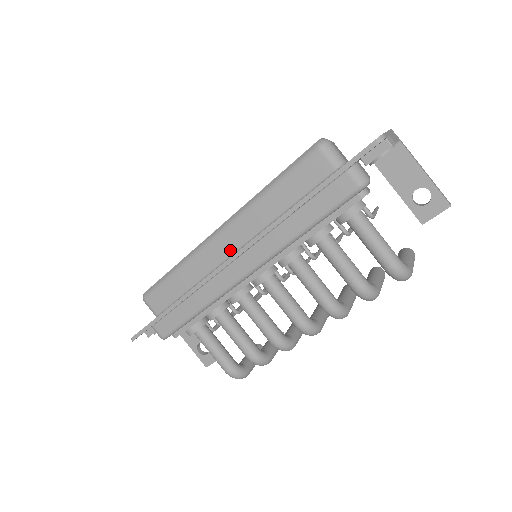
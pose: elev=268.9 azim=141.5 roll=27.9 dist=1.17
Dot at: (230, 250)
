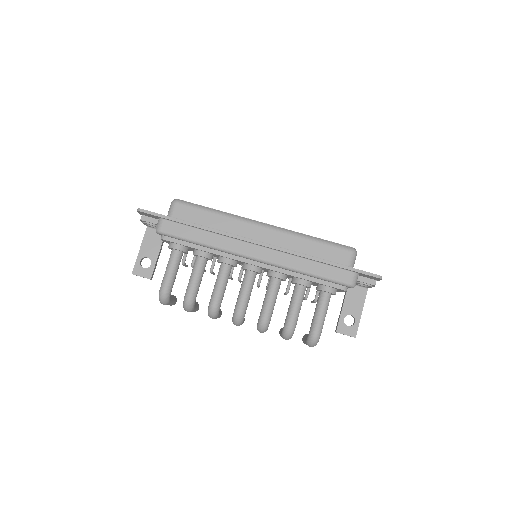
Dot at: (259, 239)
